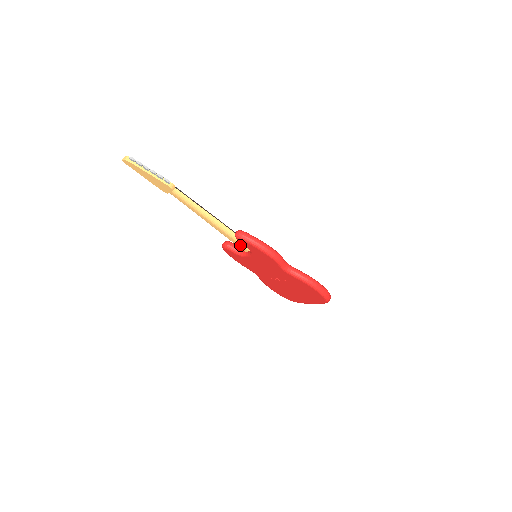
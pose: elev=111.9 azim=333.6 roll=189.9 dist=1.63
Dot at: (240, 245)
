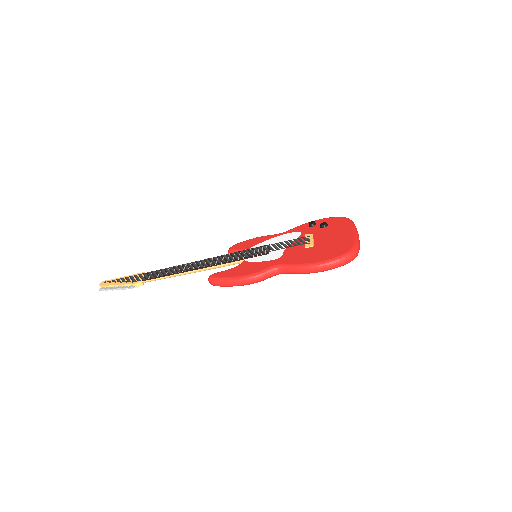
Dot at: (232, 264)
